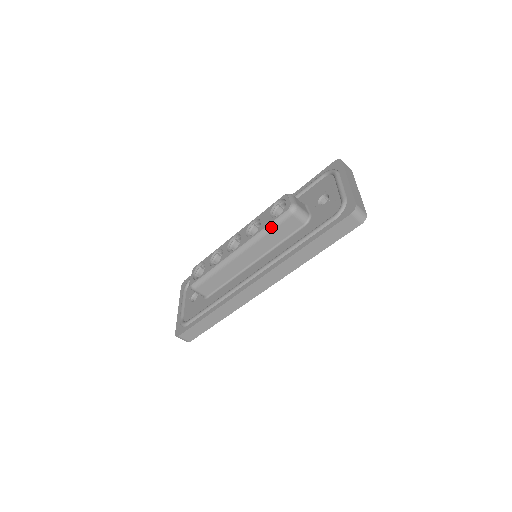
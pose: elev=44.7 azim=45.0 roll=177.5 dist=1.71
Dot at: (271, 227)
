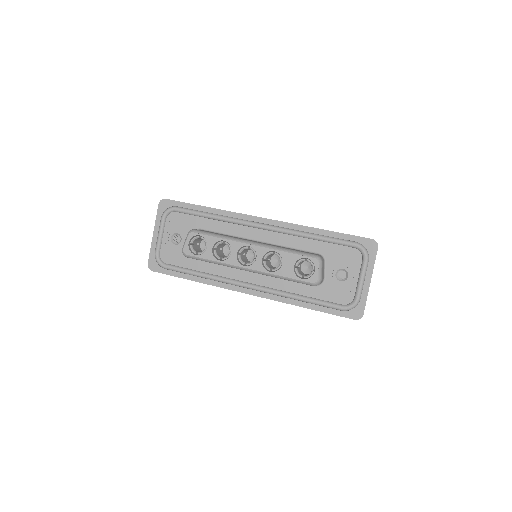
Dot at: (290, 280)
